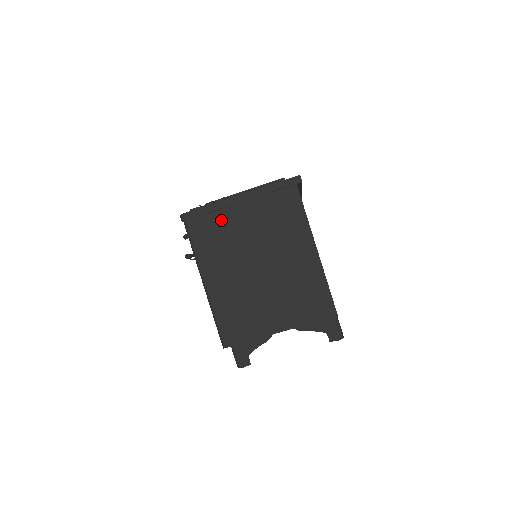
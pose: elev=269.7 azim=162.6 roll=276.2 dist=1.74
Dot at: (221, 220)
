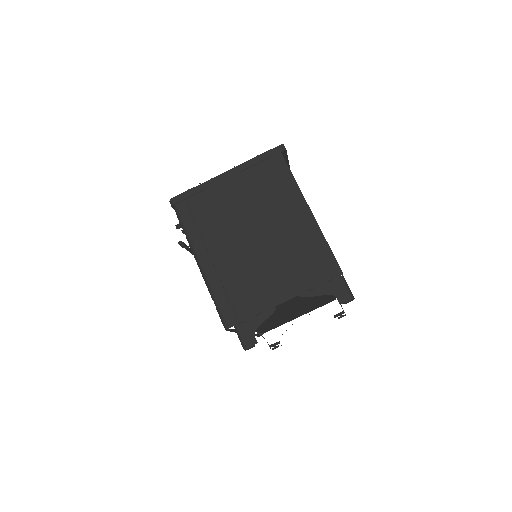
Dot at: (210, 198)
